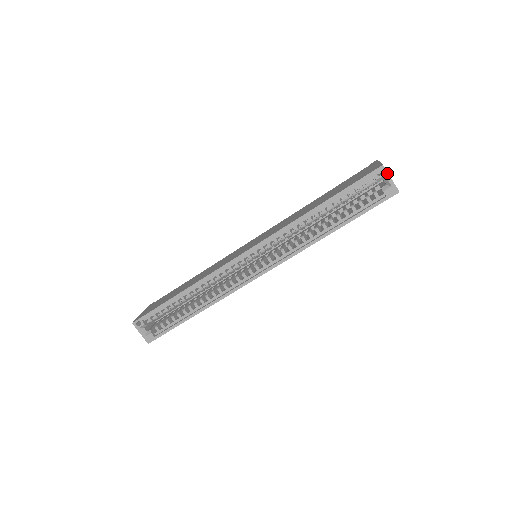
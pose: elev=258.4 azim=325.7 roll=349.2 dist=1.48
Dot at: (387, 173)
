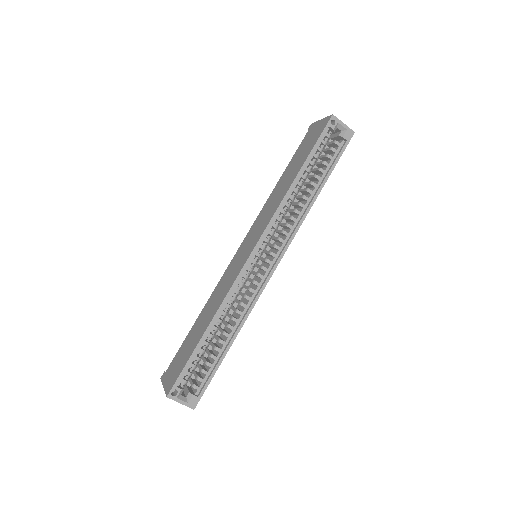
Dot at: (339, 120)
